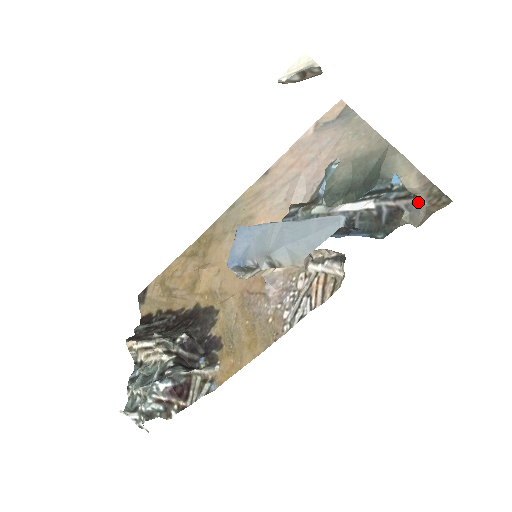
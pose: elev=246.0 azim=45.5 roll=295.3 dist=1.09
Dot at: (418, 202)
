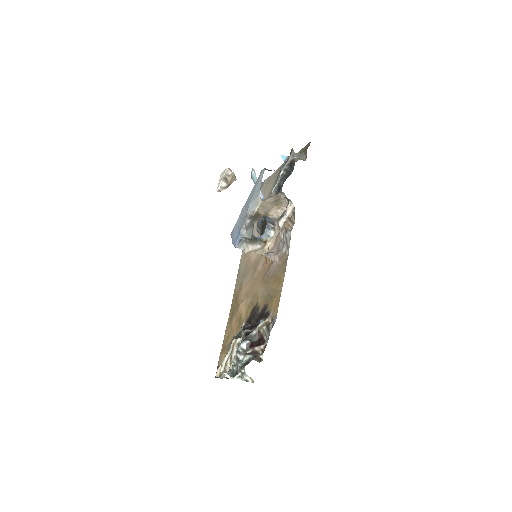
Dot at: (299, 155)
